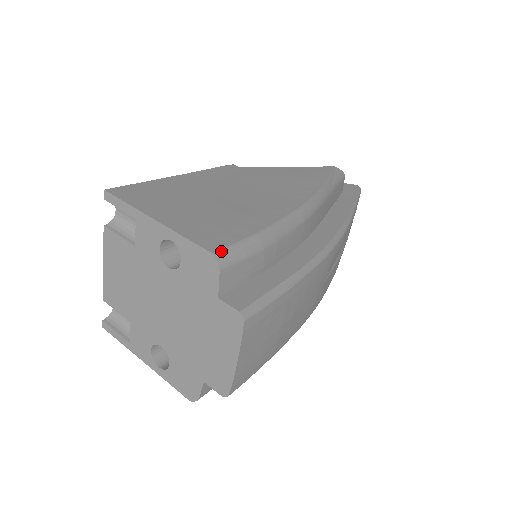
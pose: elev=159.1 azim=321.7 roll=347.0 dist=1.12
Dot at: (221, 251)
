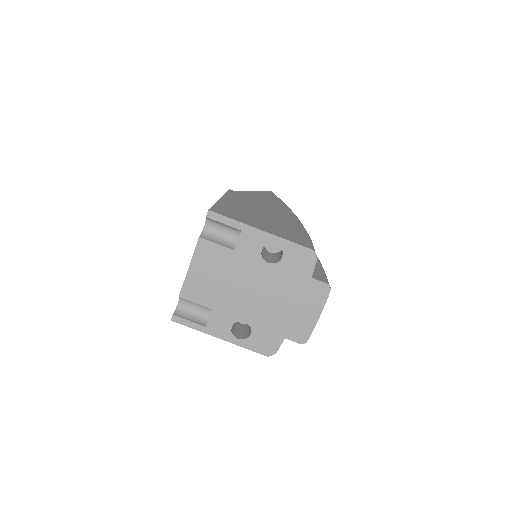
Dot at: (313, 248)
